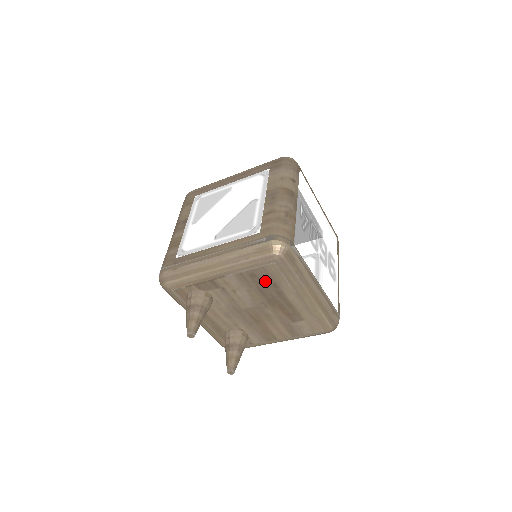
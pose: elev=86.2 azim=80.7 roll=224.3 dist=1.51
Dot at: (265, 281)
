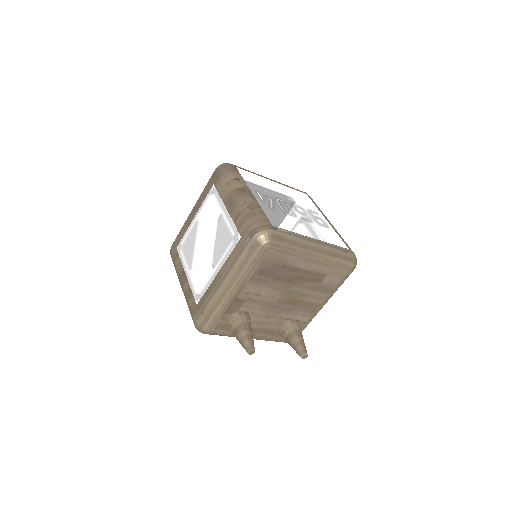
Dot at: (274, 269)
